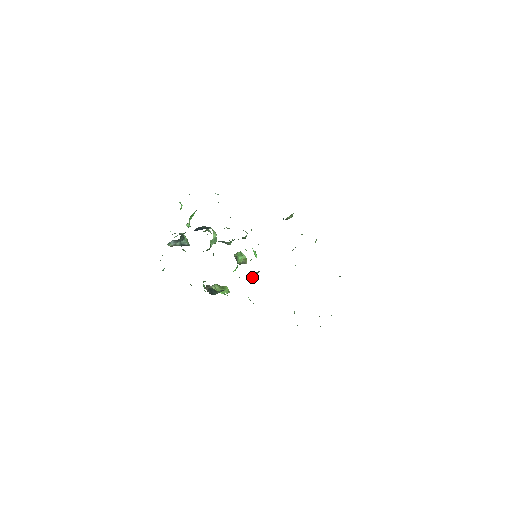
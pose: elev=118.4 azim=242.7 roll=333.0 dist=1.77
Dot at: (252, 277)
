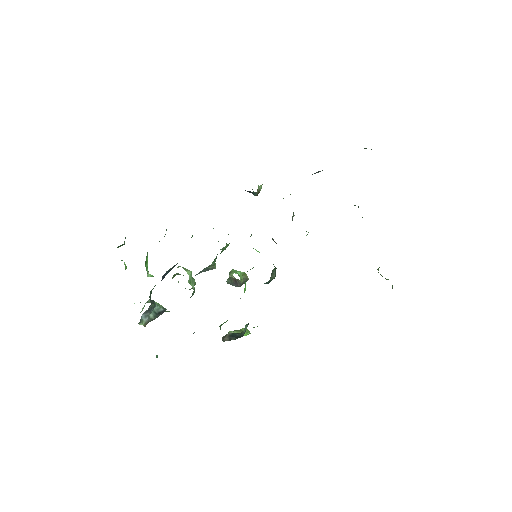
Dot at: occluded
